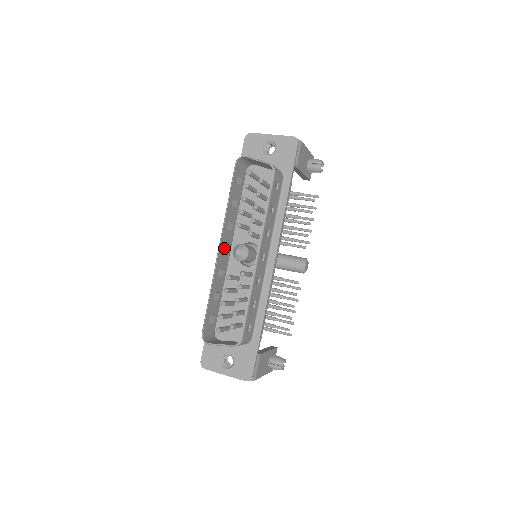
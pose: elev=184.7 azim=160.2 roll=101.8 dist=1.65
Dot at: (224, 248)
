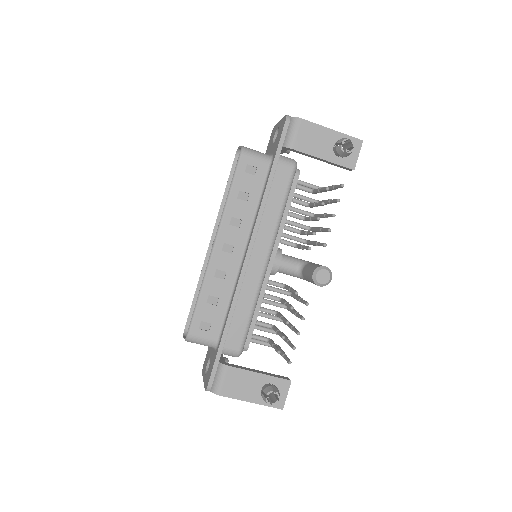
Dot at: occluded
